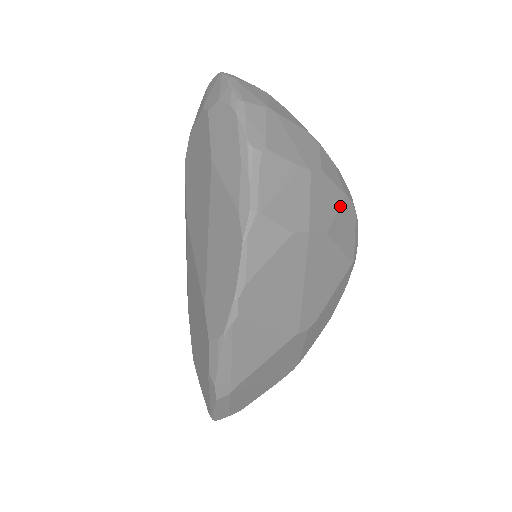
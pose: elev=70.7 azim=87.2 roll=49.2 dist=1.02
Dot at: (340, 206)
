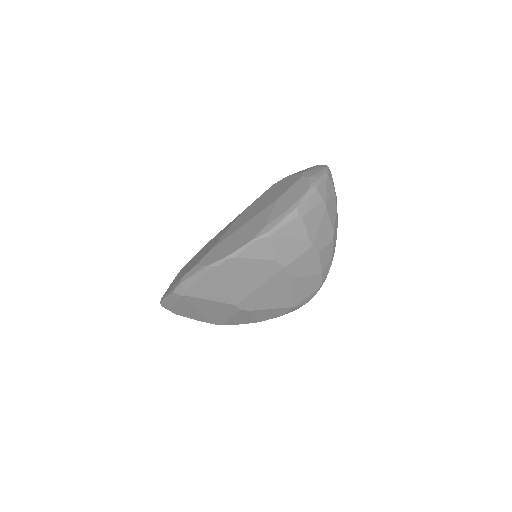
Dot at: (313, 275)
